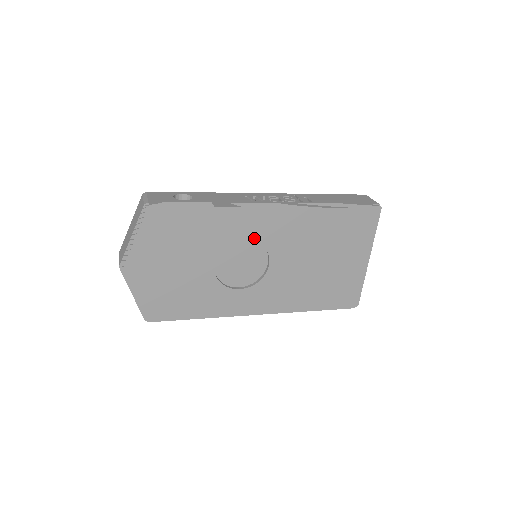
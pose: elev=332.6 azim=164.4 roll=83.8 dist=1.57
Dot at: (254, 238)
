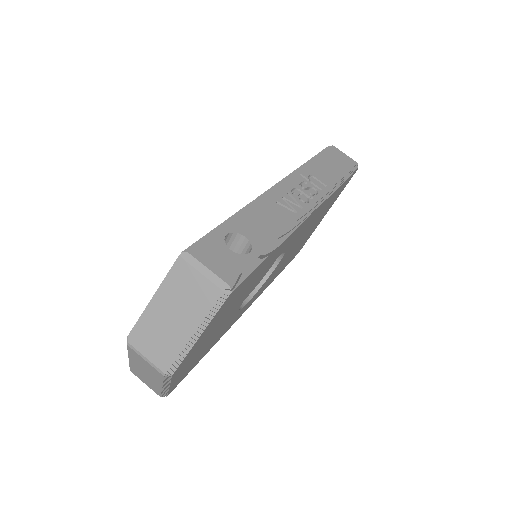
Dot at: (283, 251)
